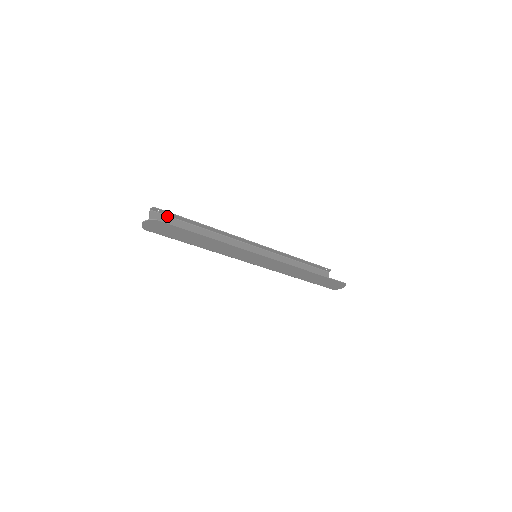
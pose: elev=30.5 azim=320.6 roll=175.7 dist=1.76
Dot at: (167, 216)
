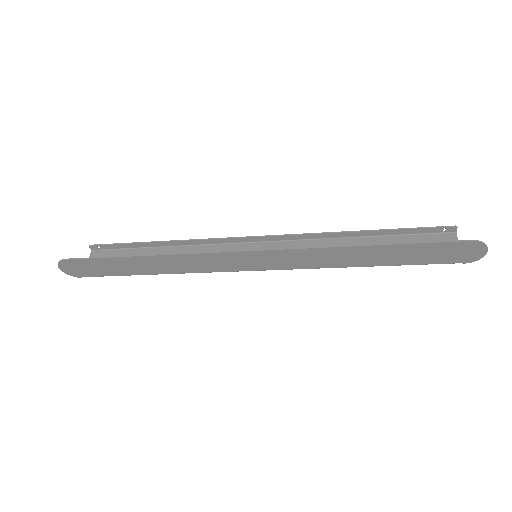
Dot at: (114, 250)
